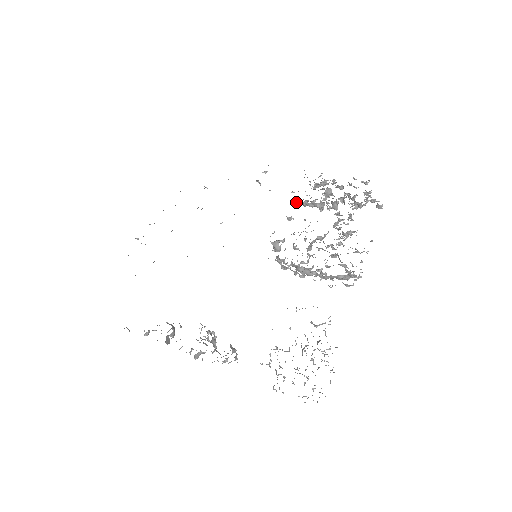
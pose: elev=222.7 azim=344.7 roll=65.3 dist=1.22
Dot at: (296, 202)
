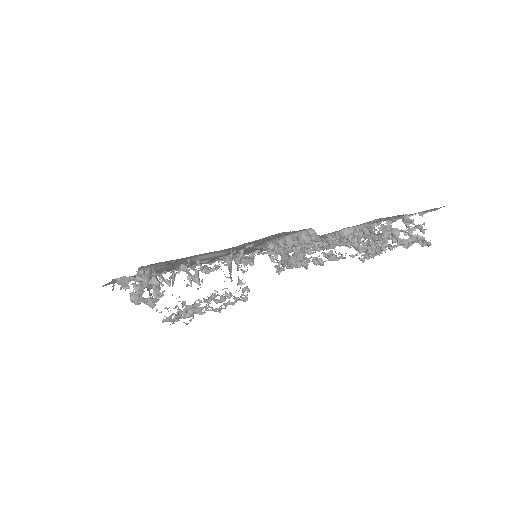
Dot at: (330, 235)
